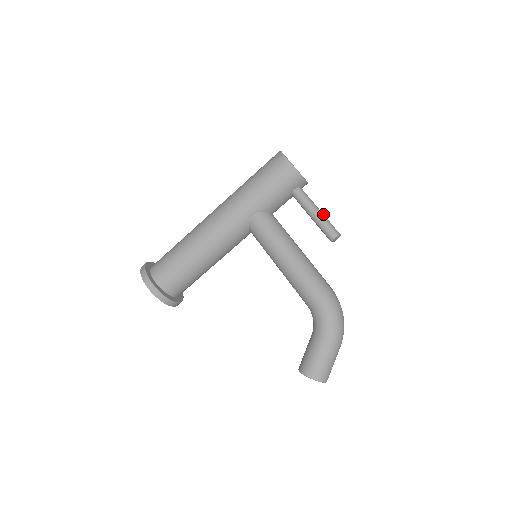
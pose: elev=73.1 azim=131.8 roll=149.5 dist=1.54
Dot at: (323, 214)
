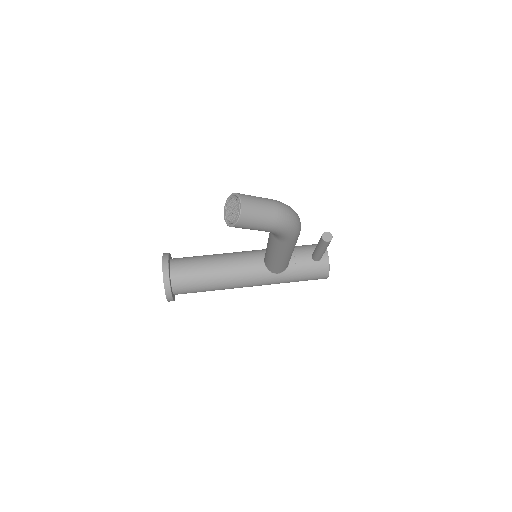
Dot at: occluded
